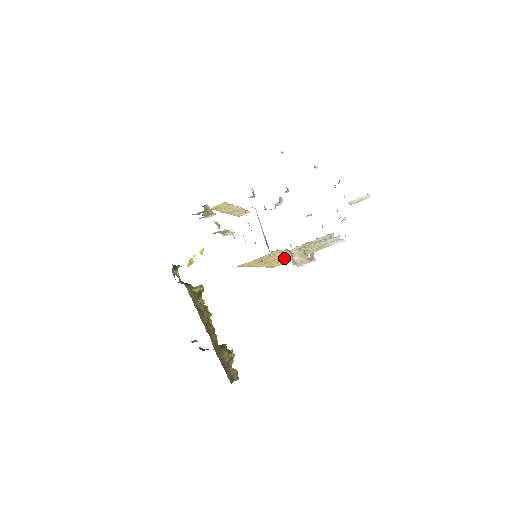
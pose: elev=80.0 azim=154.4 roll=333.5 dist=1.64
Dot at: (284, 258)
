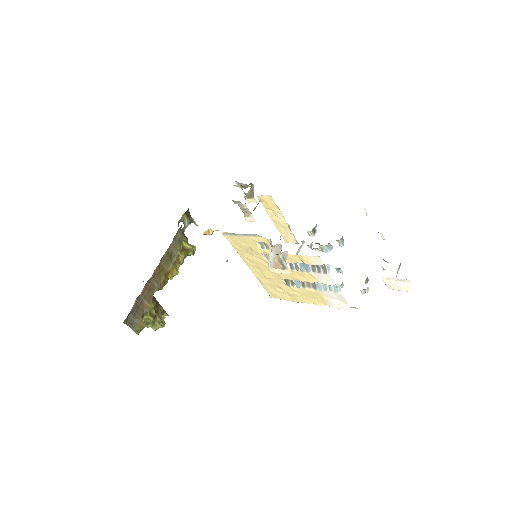
Dot at: (279, 279)
